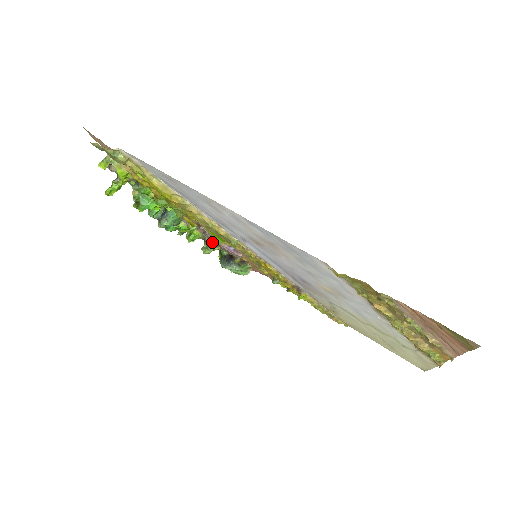
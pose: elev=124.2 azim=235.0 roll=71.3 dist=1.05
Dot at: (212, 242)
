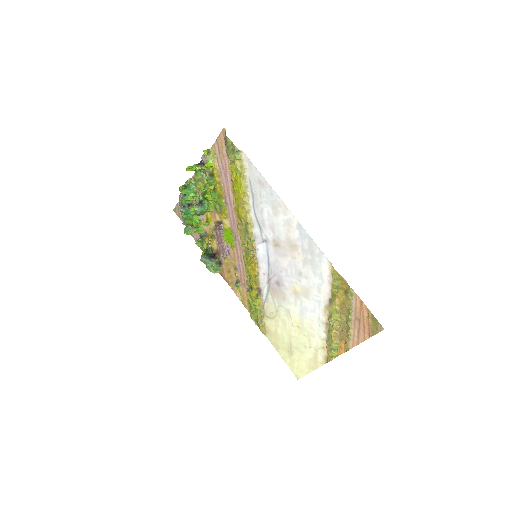
Dot at: (212, 239)
